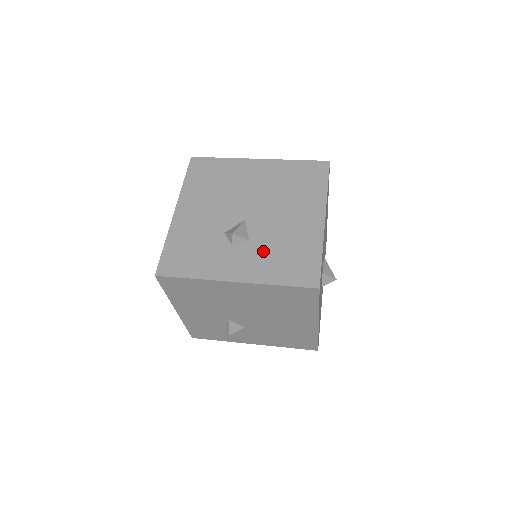
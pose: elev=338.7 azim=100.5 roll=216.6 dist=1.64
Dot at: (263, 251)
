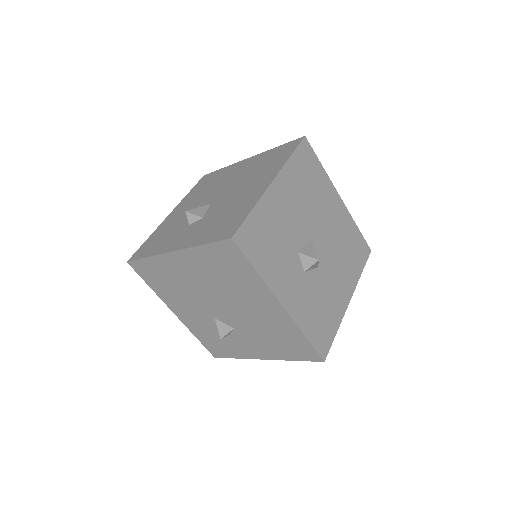
Dot at: (207, 222)
